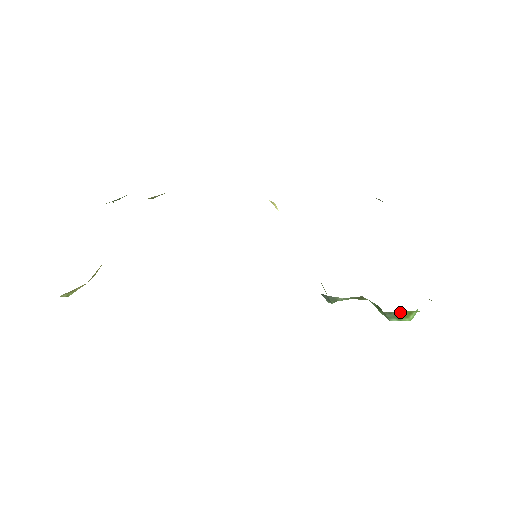
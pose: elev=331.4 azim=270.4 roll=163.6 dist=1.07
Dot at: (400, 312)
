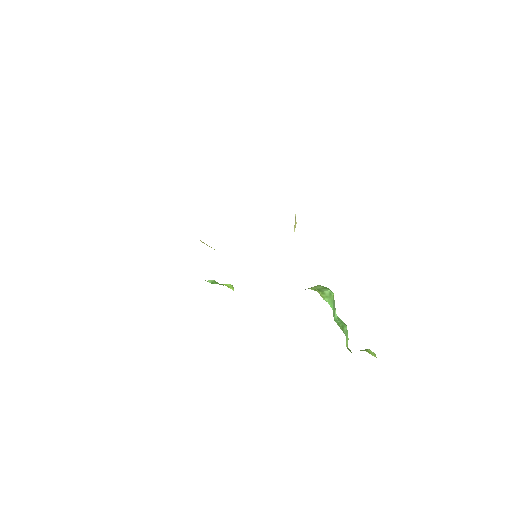
Dot at: occluded
